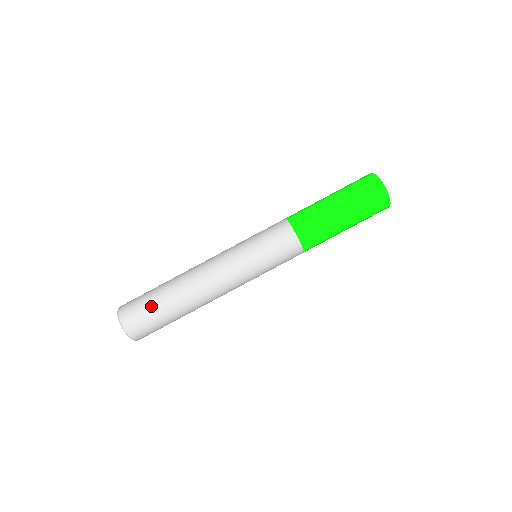
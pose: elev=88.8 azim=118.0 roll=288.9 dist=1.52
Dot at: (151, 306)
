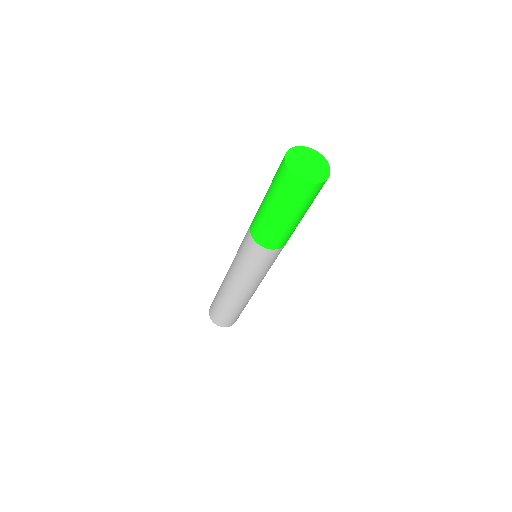
Dot at: (220, 312)
